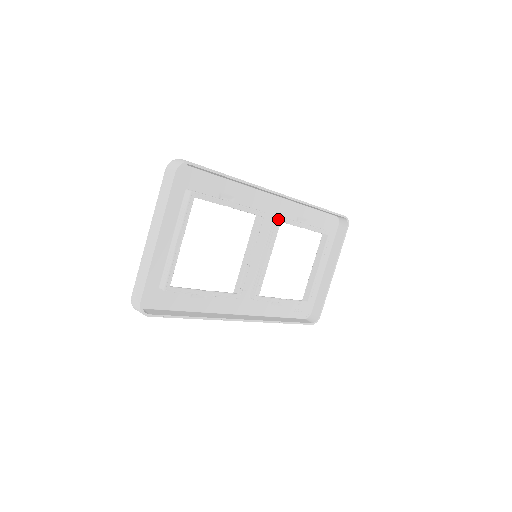
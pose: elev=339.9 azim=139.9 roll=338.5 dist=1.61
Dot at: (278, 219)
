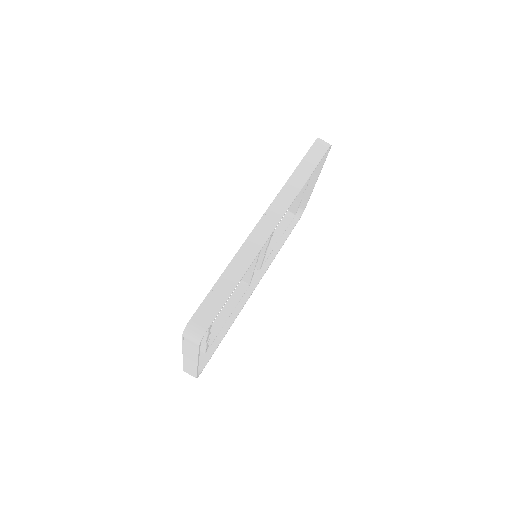
Dot at: occluded
